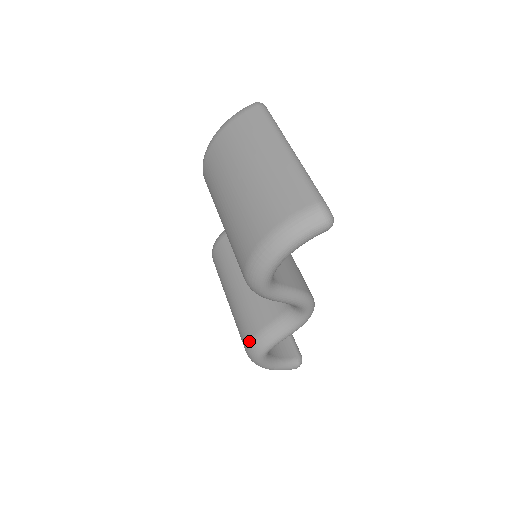
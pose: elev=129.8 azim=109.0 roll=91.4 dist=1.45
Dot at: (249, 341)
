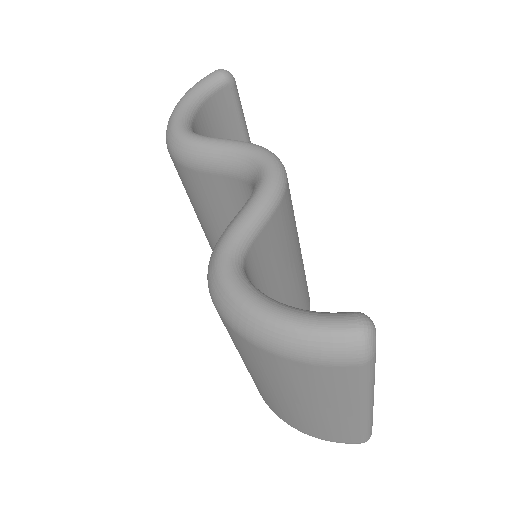
Dot at: occluded
